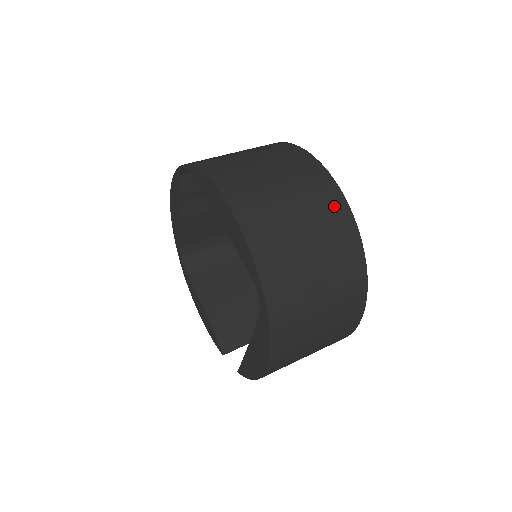
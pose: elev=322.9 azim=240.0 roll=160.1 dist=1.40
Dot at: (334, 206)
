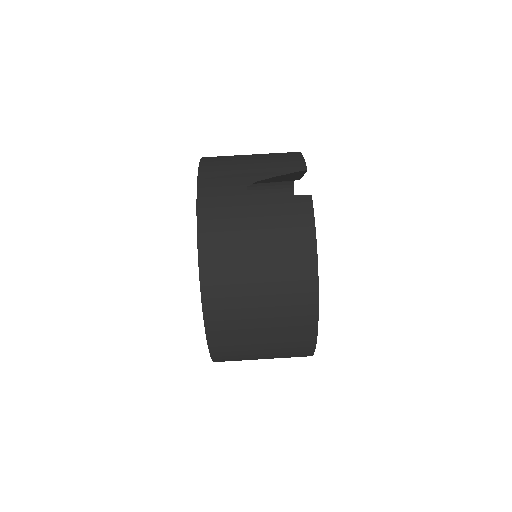
Dot at: (302, 325)
